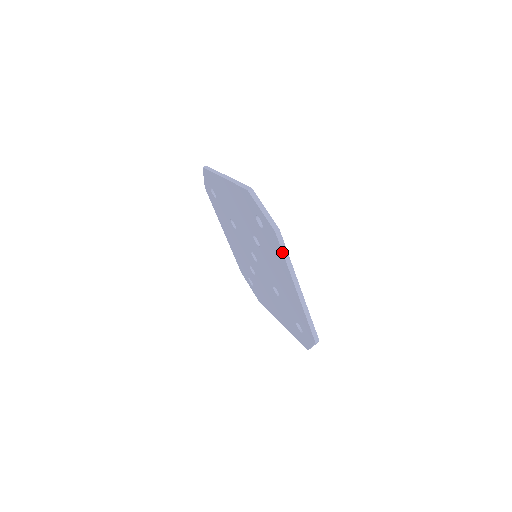
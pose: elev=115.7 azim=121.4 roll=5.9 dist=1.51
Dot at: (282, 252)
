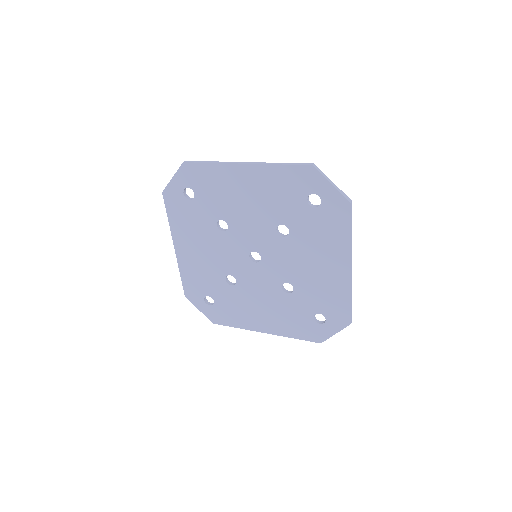
Dot at: (350, 225)
